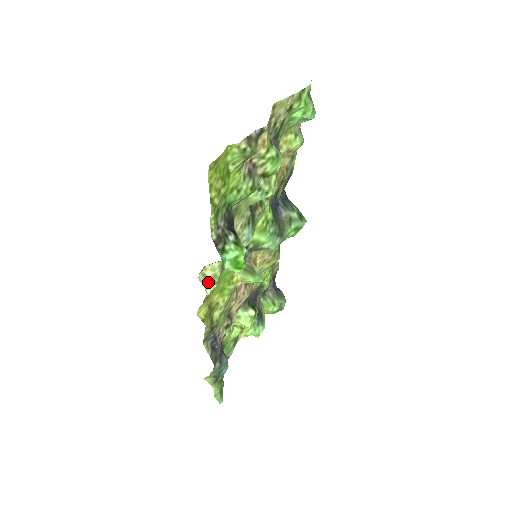
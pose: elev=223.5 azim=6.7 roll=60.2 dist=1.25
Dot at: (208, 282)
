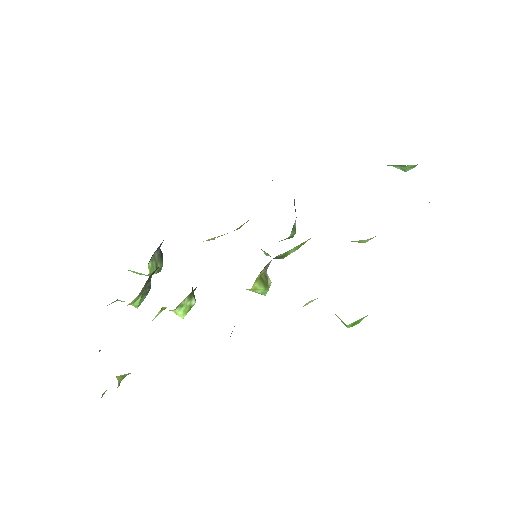
Dot at: occluded
